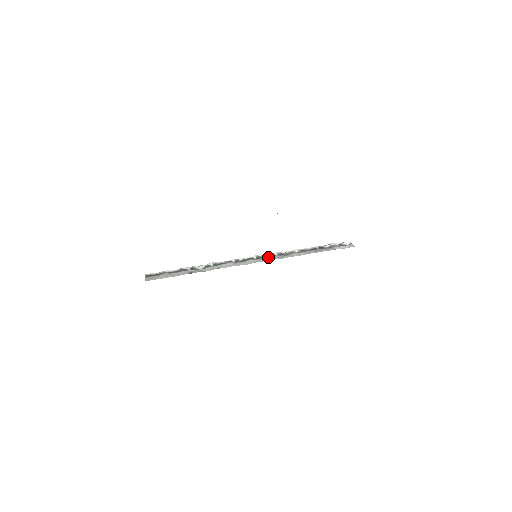
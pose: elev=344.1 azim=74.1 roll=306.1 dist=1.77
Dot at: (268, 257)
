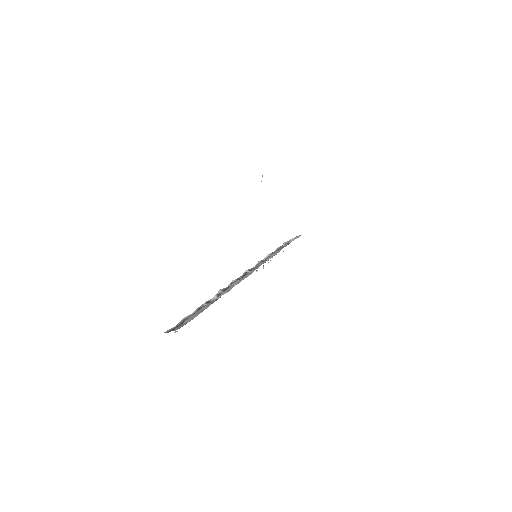
Dot at: (258, 265)
